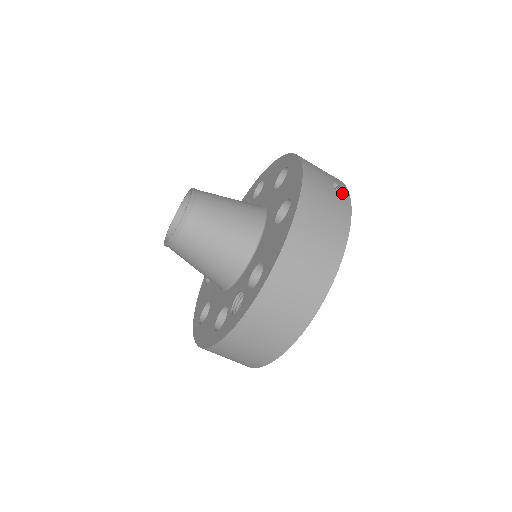
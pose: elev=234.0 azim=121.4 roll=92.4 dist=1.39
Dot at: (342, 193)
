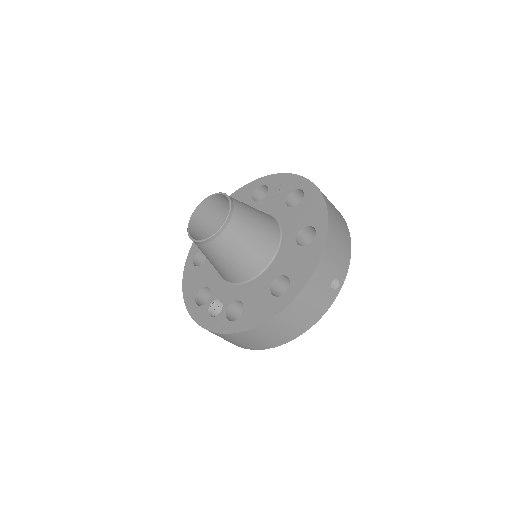
Dot at: (334, 291)
